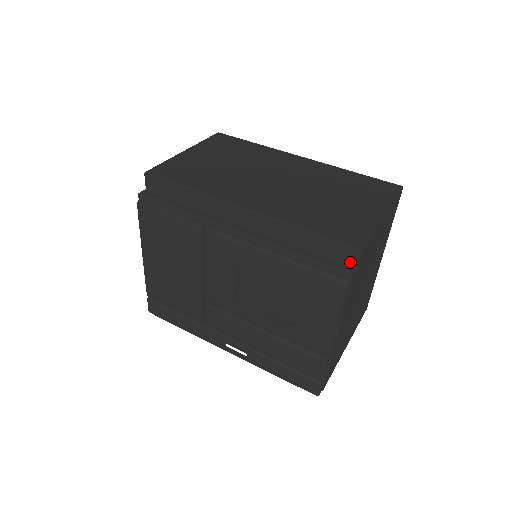
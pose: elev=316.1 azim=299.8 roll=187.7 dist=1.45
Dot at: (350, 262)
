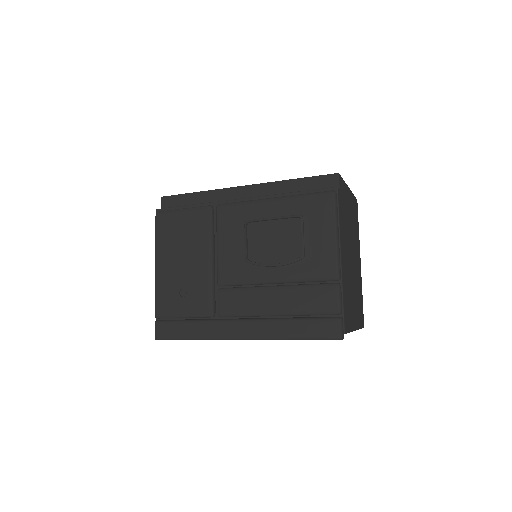
Dot at: occluded
